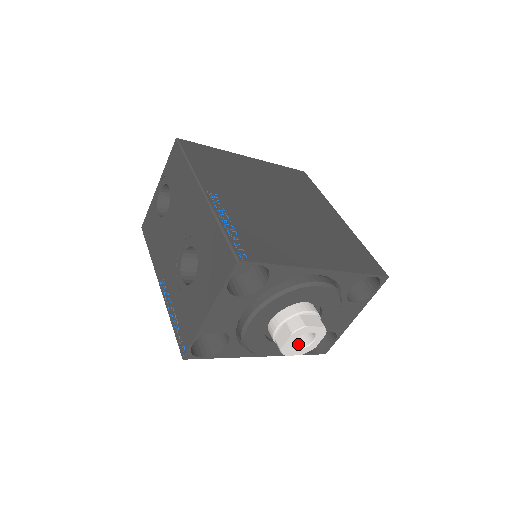
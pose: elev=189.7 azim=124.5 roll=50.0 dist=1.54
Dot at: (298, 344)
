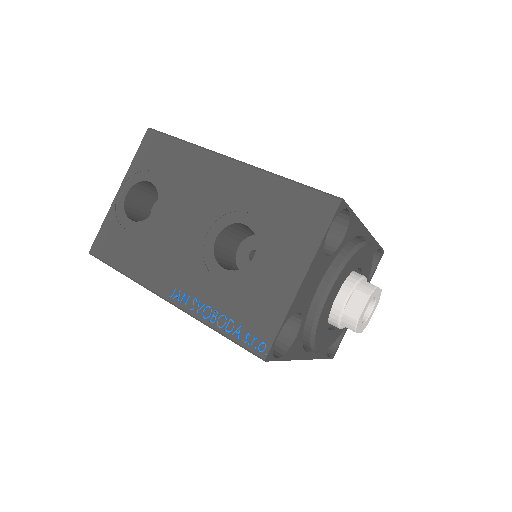
Dot at: occluded
